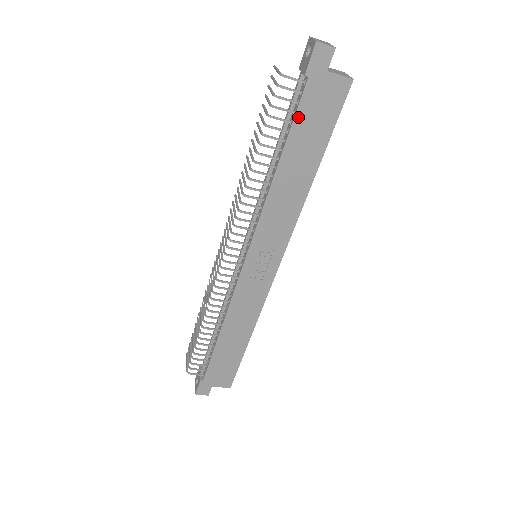
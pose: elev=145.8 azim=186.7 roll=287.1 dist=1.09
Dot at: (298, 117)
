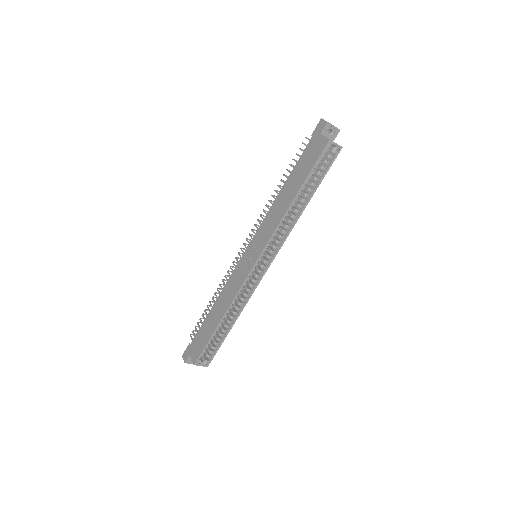
Dot at: (301, 159)
